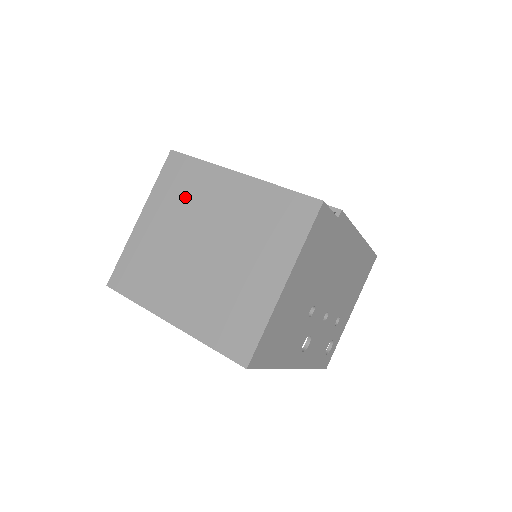
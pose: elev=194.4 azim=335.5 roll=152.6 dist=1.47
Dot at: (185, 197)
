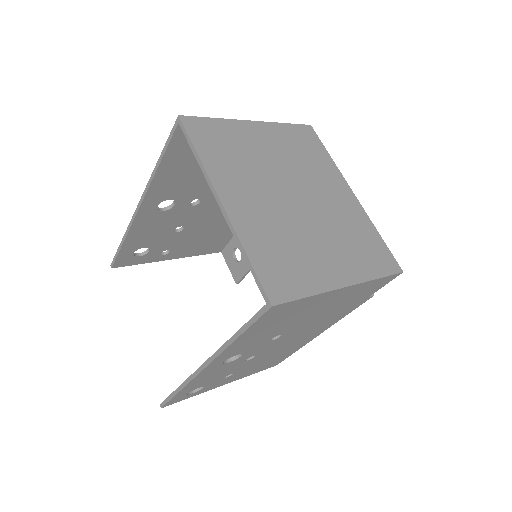
Dot at: (302, 156)
